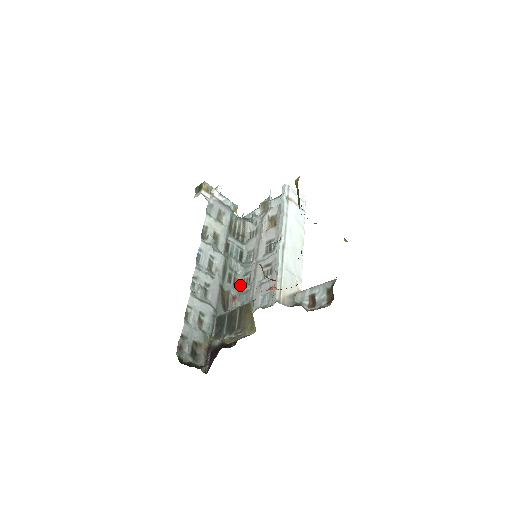
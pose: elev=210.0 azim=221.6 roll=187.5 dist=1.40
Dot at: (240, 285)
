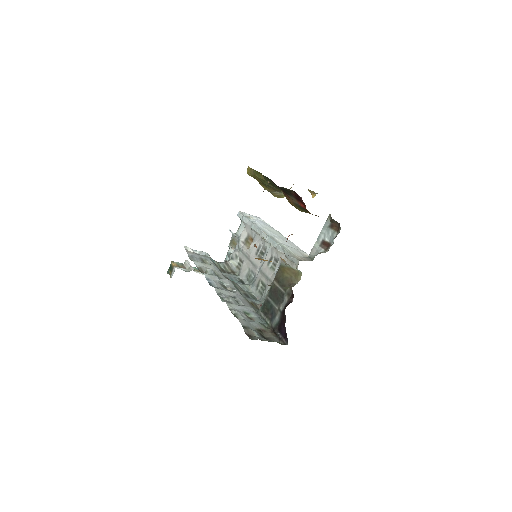
Dot at: (259, 297)
